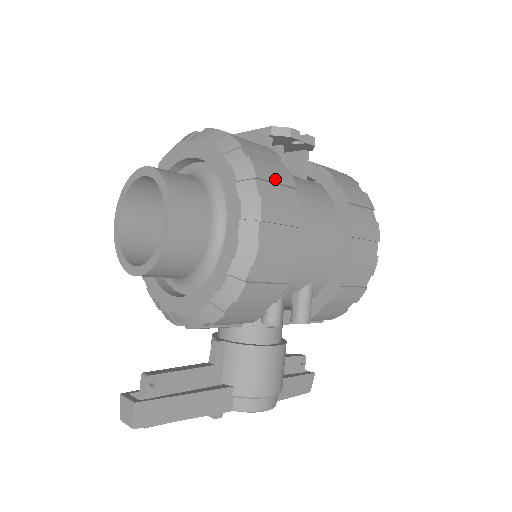
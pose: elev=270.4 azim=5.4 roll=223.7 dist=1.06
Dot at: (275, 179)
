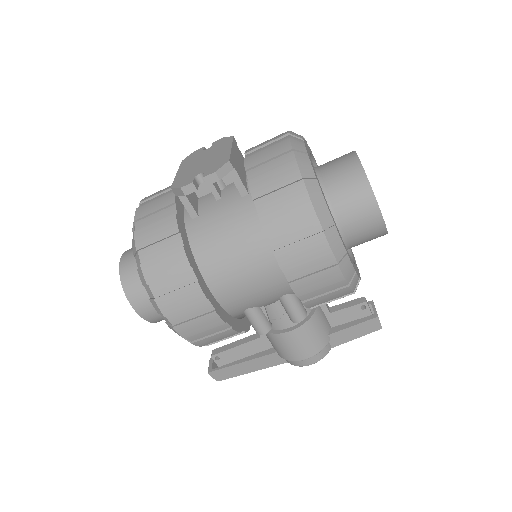
Dot at: (166, 274)
